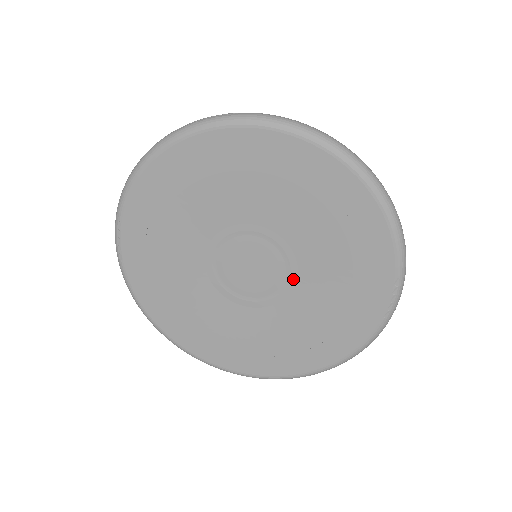
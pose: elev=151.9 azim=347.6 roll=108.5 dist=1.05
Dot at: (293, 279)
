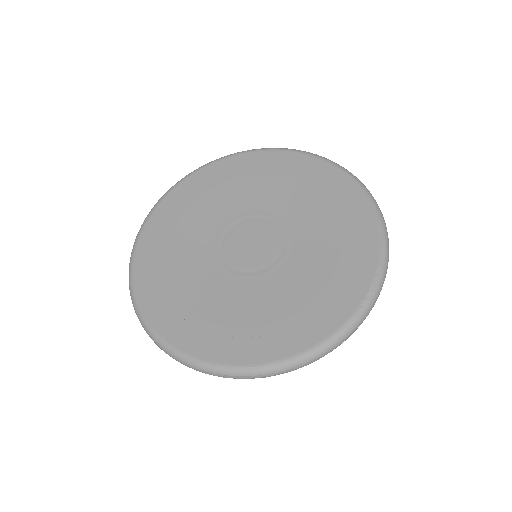
Dot at: (285, 259)
